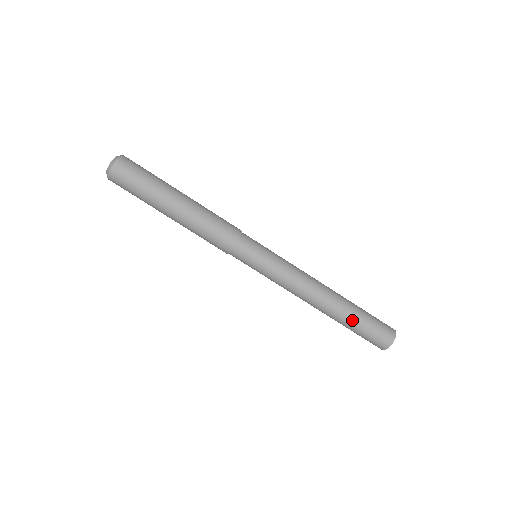
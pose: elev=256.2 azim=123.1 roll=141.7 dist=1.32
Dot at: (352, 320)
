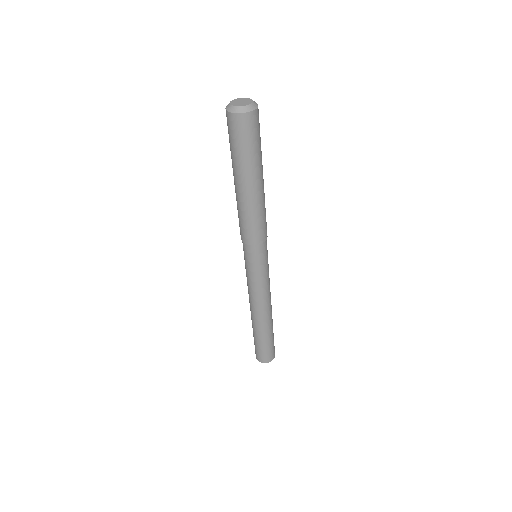
Dot at: (269, 335)
